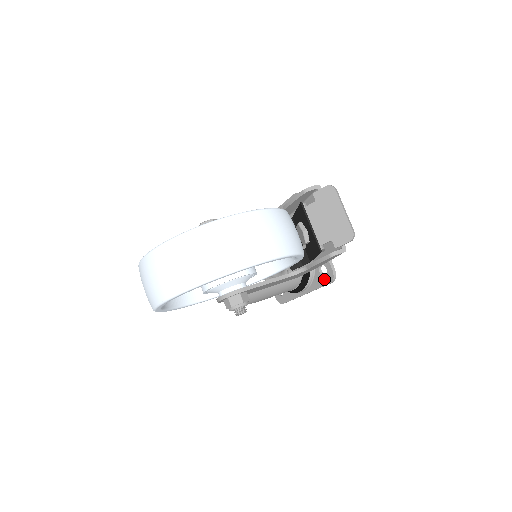
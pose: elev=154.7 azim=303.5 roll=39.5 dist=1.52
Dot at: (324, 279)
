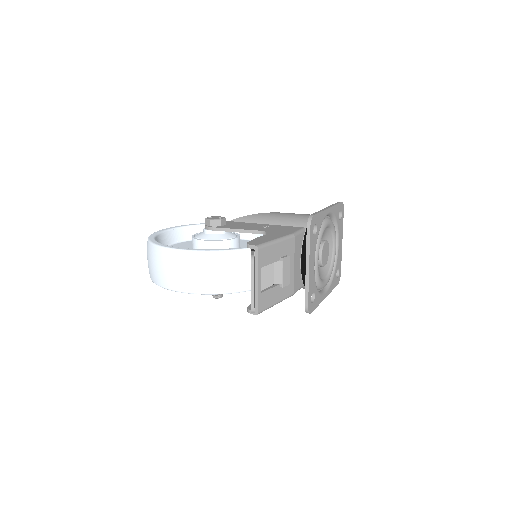
Dot at: occluded
